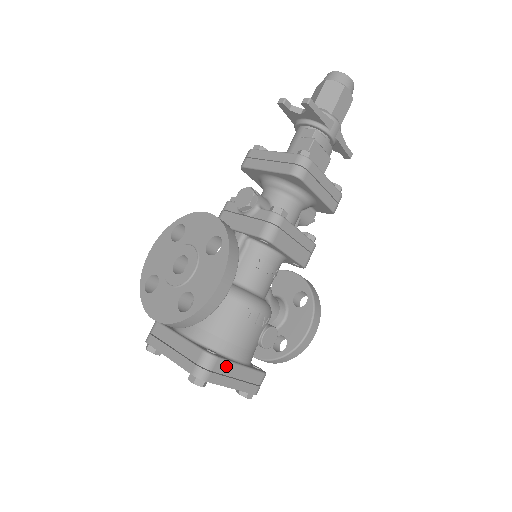
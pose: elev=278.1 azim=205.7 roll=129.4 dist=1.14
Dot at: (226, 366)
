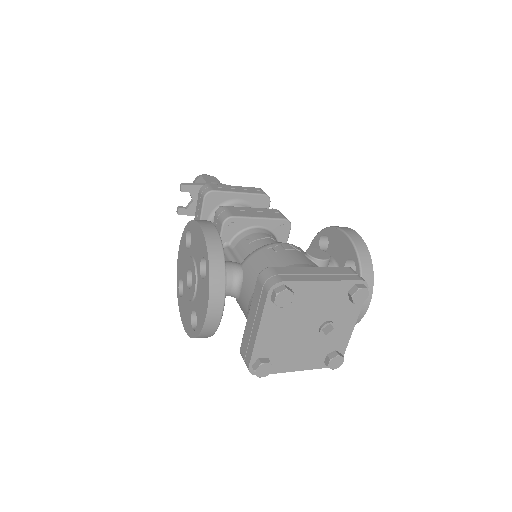
Dot at: (290, 270)
